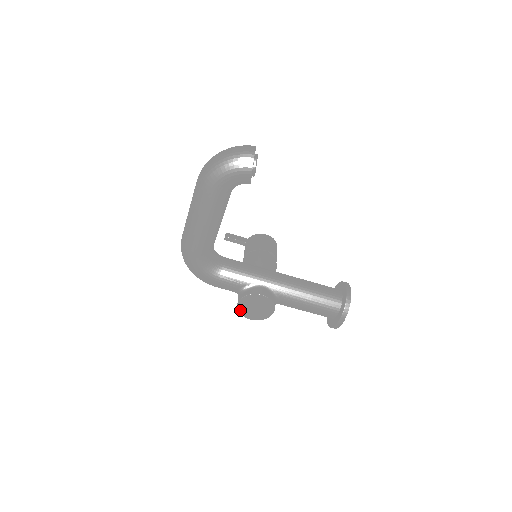
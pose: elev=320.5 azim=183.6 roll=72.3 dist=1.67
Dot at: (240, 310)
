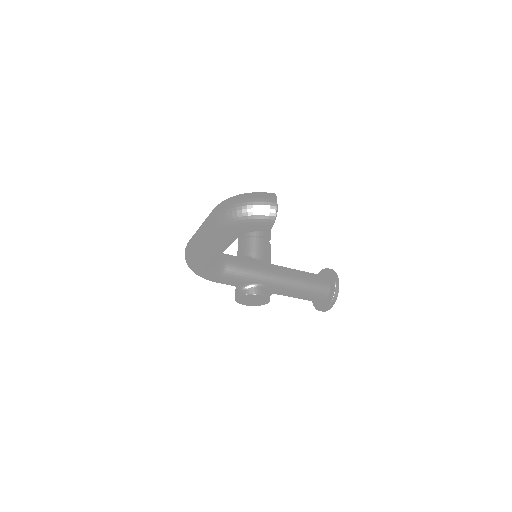
Dot at: (237, 301)
